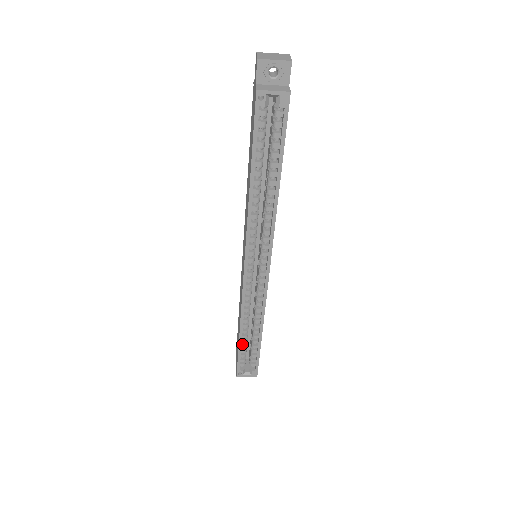
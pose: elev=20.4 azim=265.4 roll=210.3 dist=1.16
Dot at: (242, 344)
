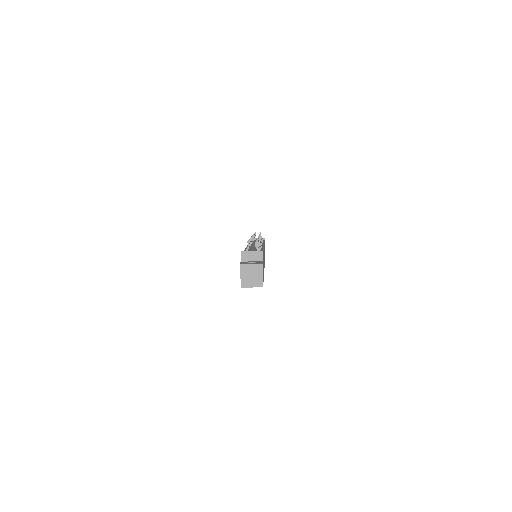
Dot at: occluded
